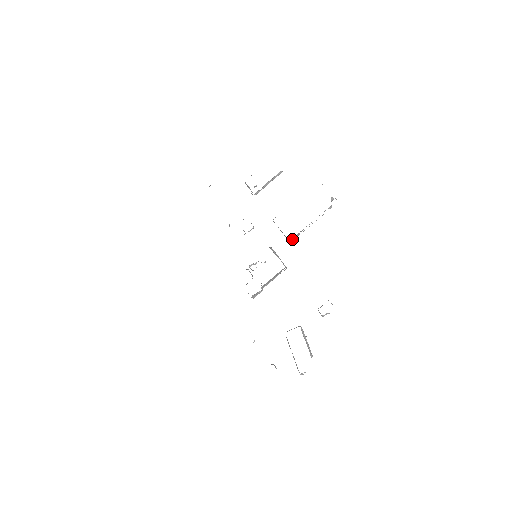
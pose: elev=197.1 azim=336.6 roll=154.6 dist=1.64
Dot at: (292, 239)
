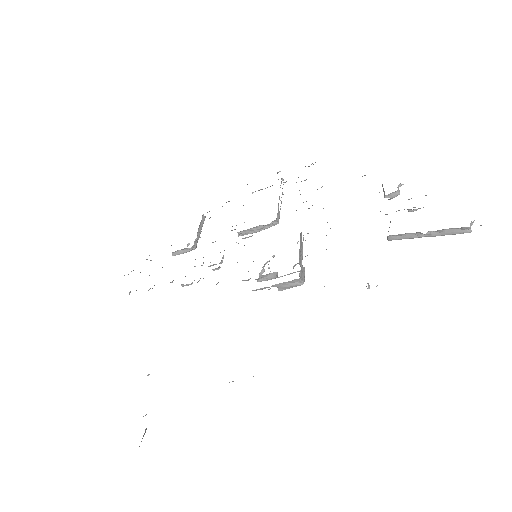
Dot at: (277, 219)
